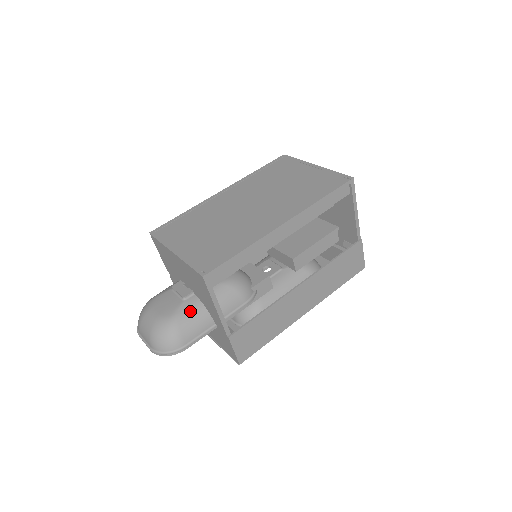
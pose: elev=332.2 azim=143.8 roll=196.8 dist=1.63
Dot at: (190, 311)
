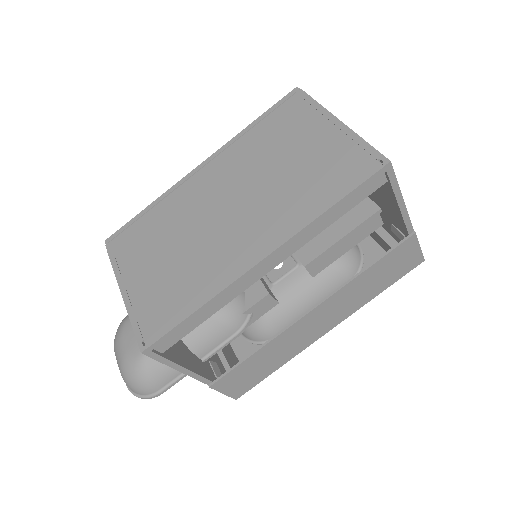
Dot at: occluded
